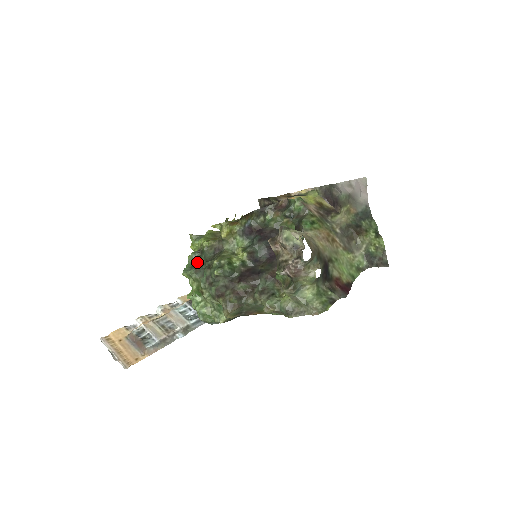
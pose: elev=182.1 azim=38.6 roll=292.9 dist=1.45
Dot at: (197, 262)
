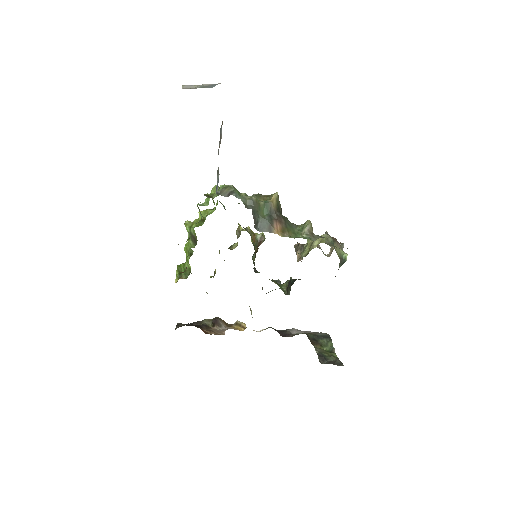
Dot at: occluded
